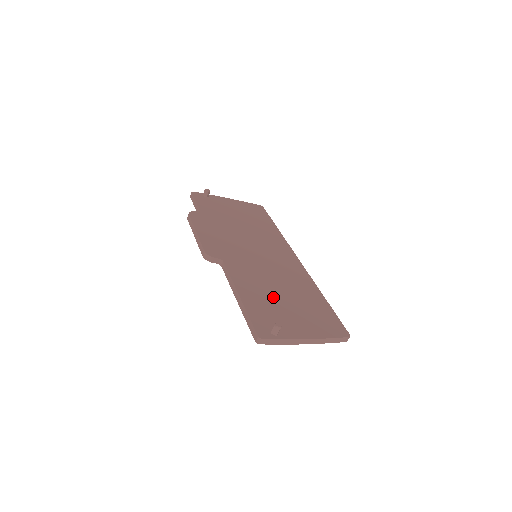
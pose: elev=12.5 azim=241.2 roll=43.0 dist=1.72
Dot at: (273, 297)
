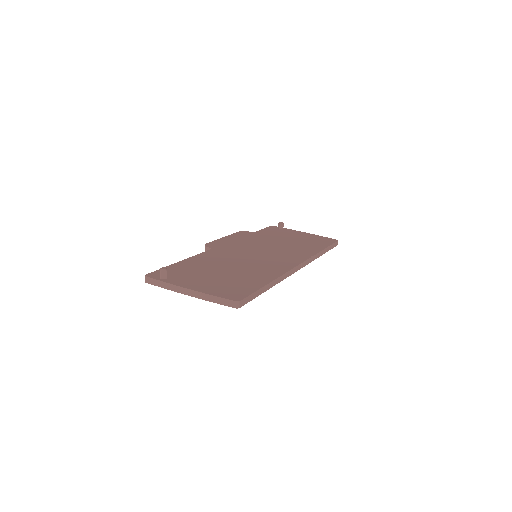
Dot at: (211, 268)
